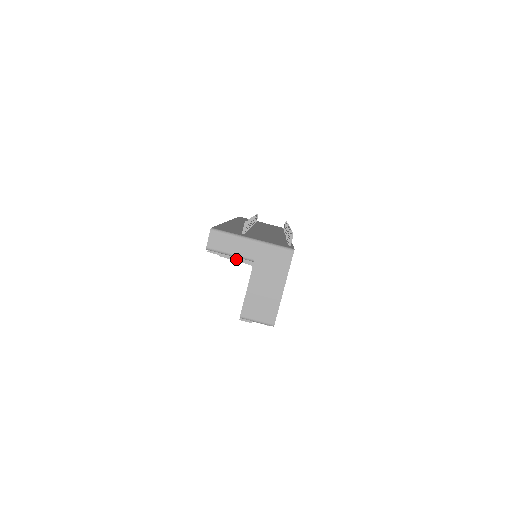
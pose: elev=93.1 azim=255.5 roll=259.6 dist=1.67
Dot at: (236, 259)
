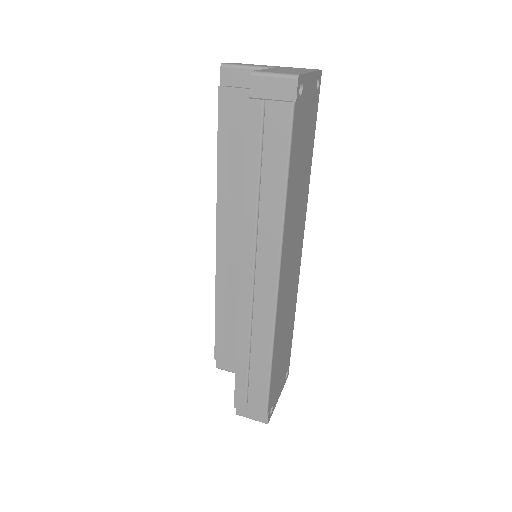
Dot at: occluded
